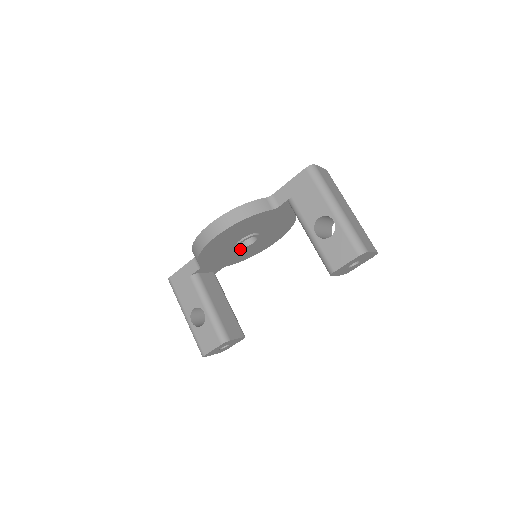
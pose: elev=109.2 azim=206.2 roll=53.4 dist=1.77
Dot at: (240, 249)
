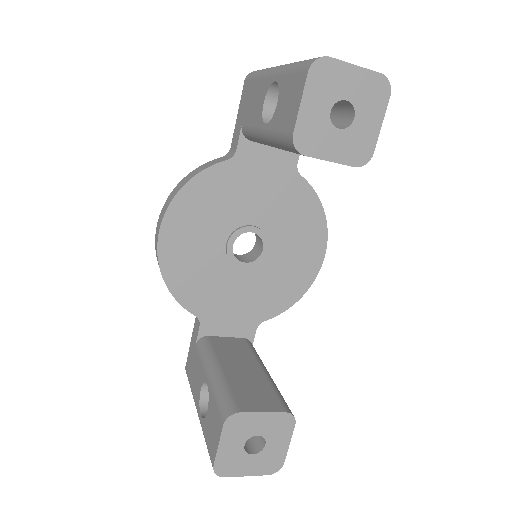
Dot at: (252, 272)
